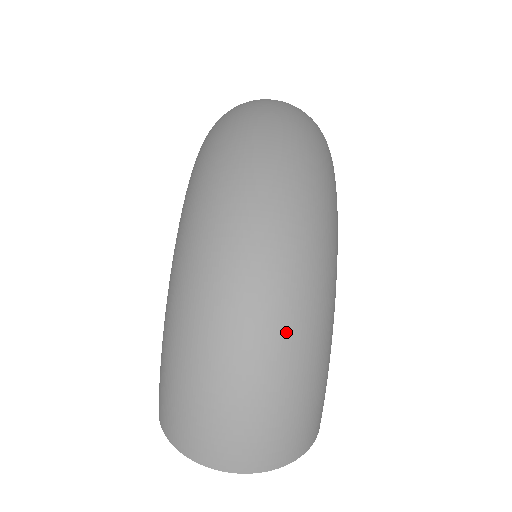
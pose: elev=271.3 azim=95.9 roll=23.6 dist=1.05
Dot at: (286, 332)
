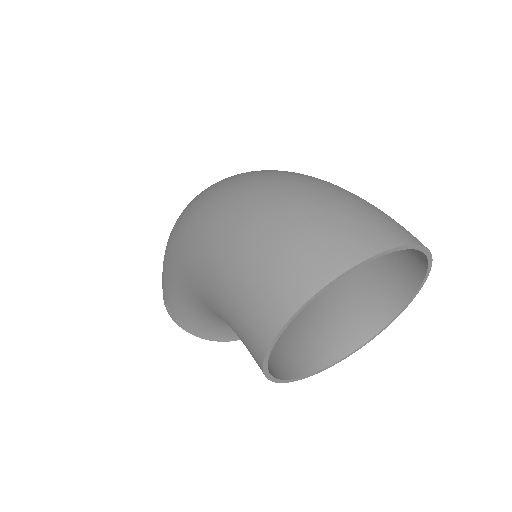
Dot at: (308, 176)
